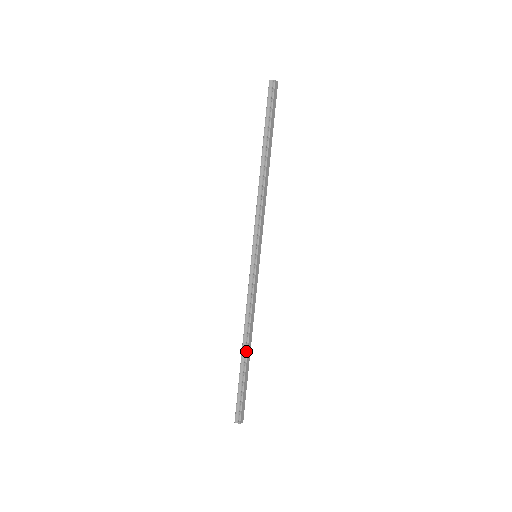
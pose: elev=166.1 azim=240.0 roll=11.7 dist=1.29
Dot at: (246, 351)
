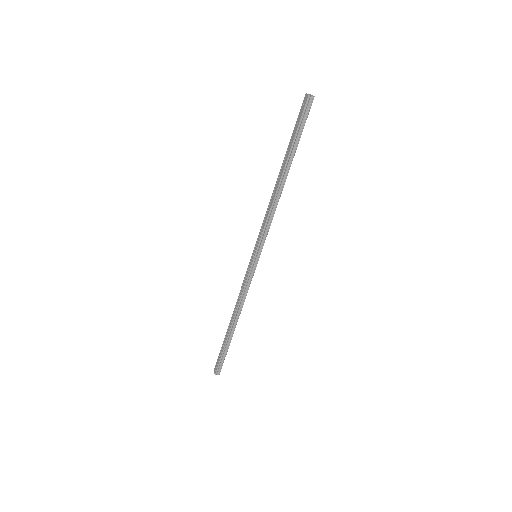
Dot at: occluded
